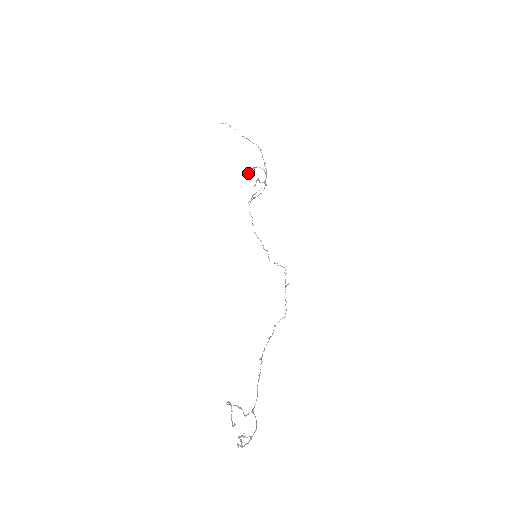
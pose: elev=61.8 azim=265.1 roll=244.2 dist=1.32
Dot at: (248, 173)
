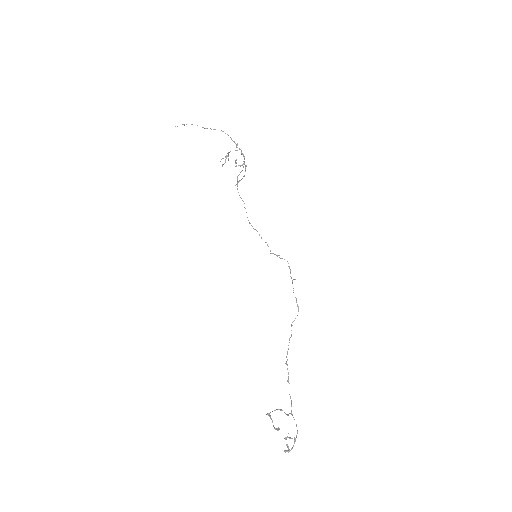
Dot at: (223, 164)
